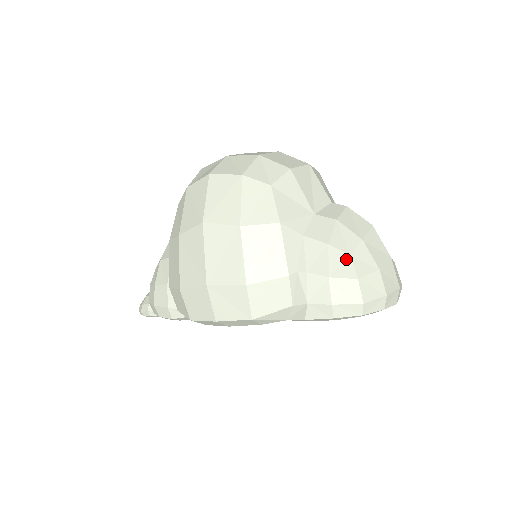
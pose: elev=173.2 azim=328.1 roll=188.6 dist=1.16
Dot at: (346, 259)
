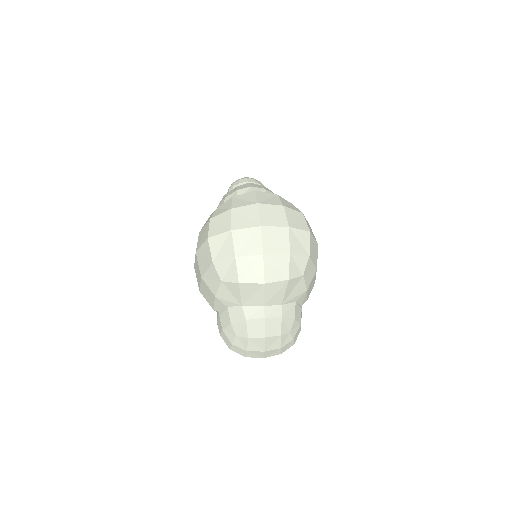
Dot at: (234, 335)
